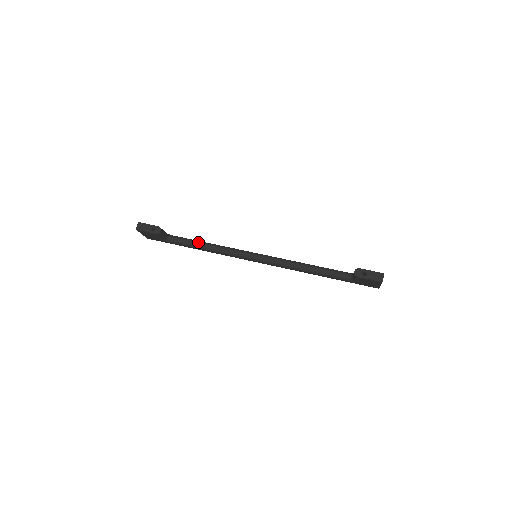
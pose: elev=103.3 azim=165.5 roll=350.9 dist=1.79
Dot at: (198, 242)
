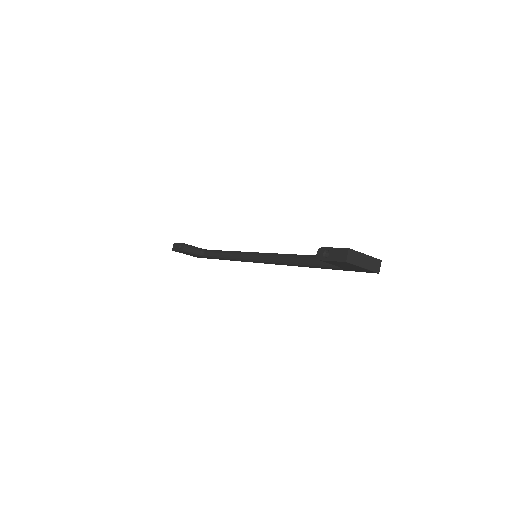
Dot at: (220, 252)
